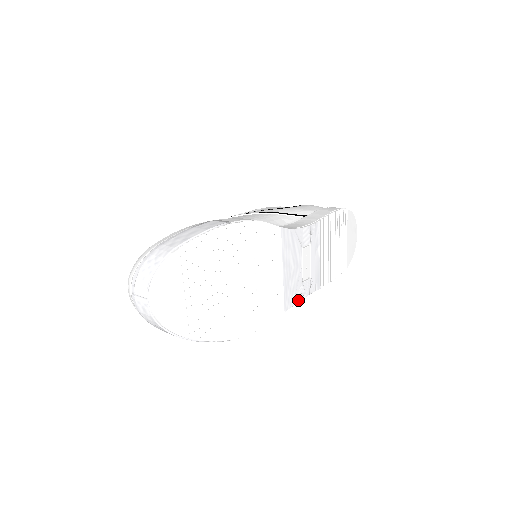
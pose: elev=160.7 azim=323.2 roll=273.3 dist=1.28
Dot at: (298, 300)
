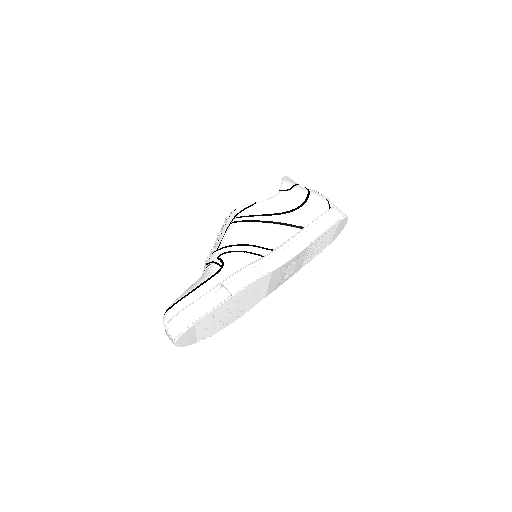
Dot at: occluded
